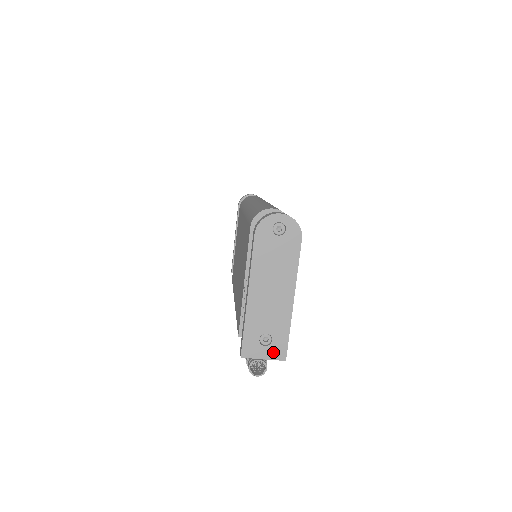
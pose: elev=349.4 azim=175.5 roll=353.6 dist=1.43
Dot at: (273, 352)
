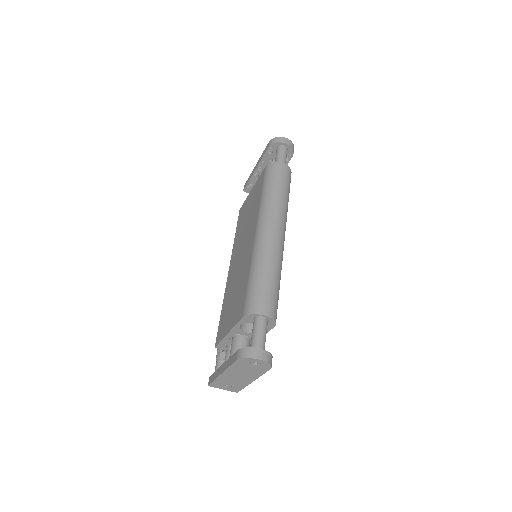
Dot at: (230, 389)
